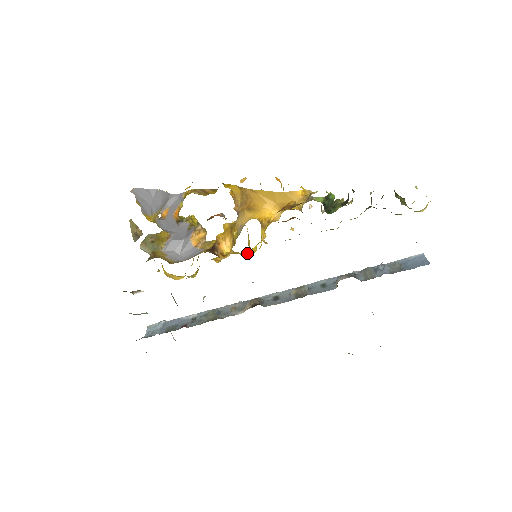
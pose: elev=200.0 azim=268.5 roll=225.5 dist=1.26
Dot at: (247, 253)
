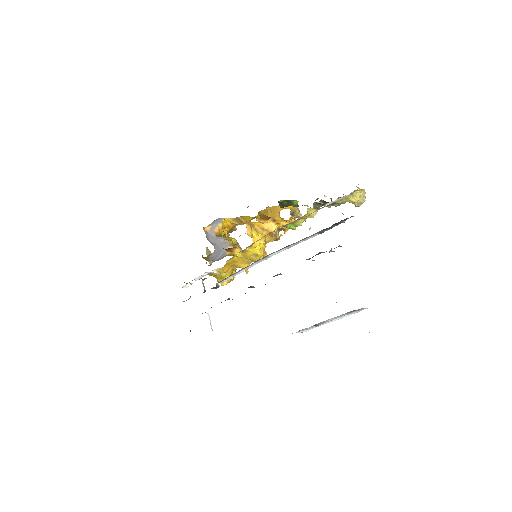
Dot at: (254, 257)
